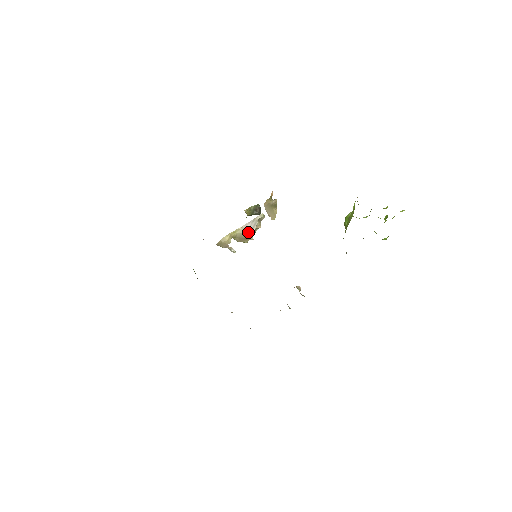
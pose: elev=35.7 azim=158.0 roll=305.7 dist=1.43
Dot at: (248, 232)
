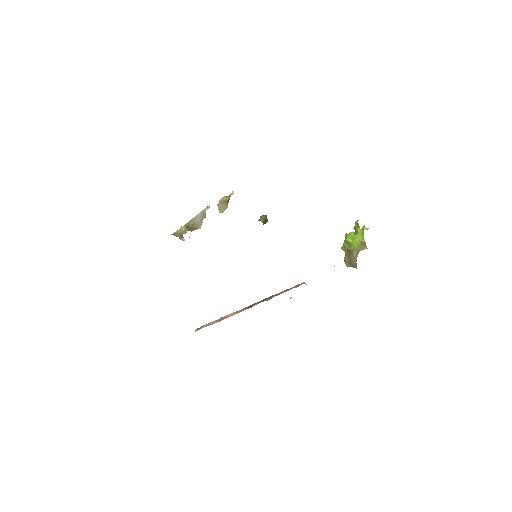
Dot at: (198, 222)
